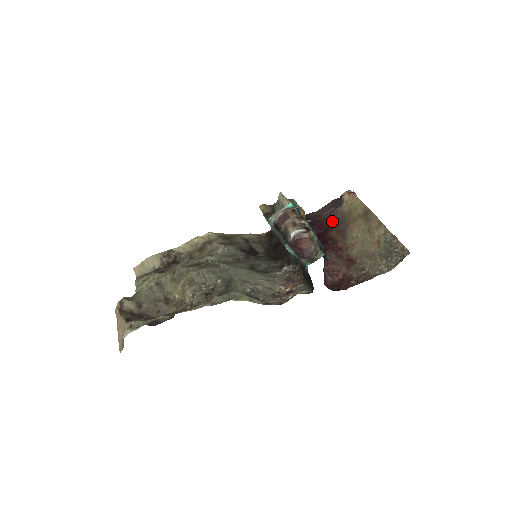
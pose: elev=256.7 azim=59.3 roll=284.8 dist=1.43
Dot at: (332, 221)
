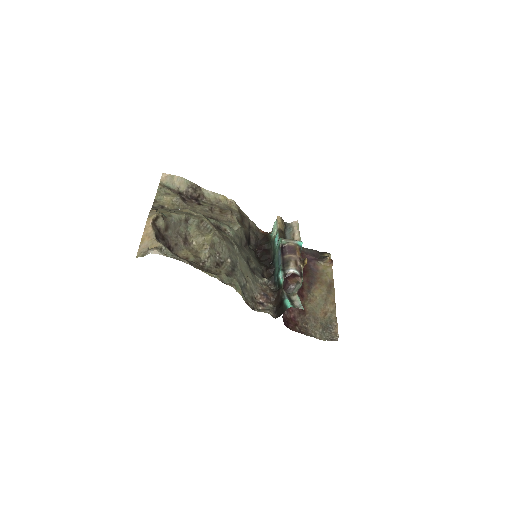
Dot at: (308, 268)
